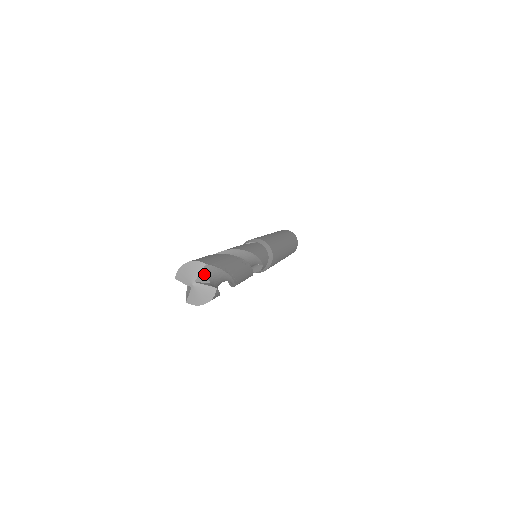
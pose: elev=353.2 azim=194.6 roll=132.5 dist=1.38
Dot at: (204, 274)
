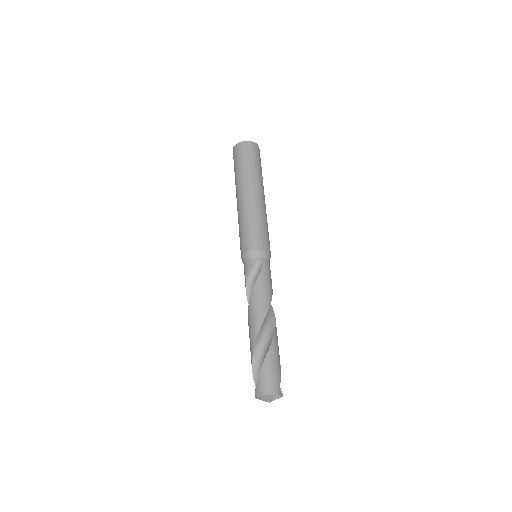
Dot at: (275, 395)
